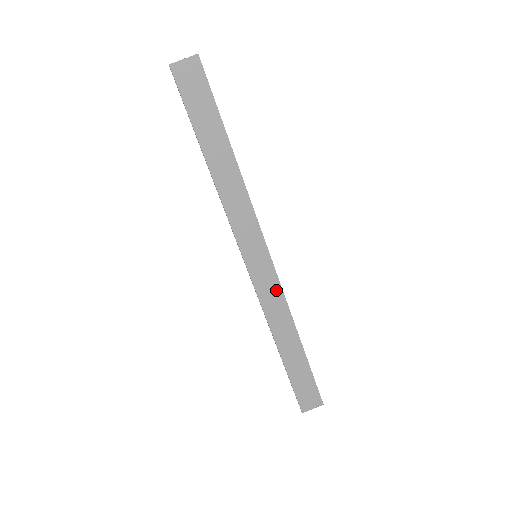
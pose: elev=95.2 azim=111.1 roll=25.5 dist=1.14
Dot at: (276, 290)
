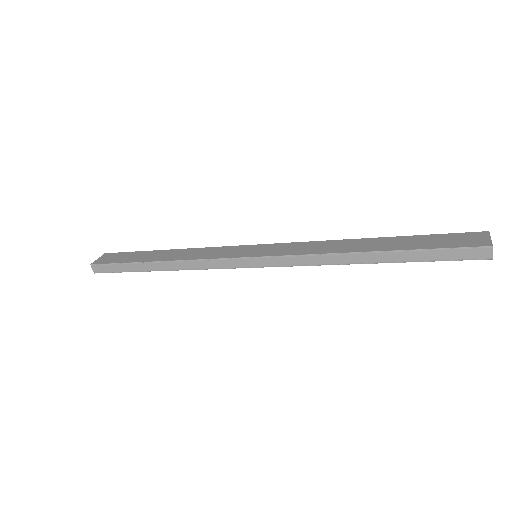
Dot at: (298, 245)
